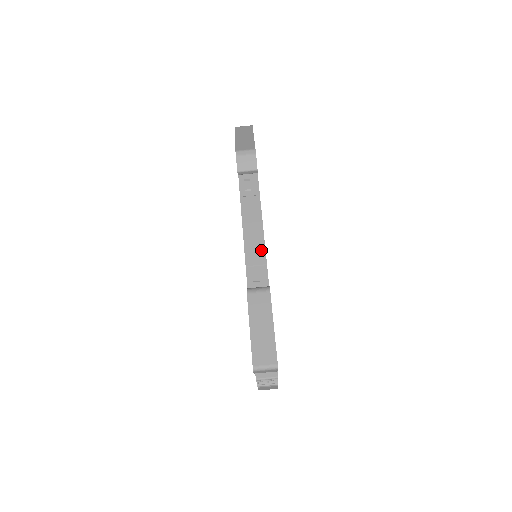
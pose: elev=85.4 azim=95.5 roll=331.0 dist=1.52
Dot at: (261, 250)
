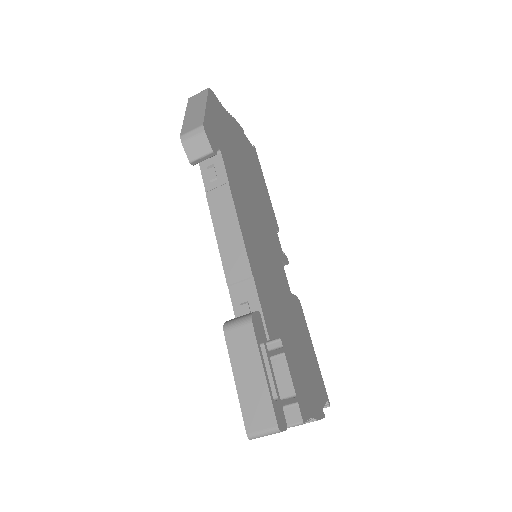
Dot at: (242, 258)
